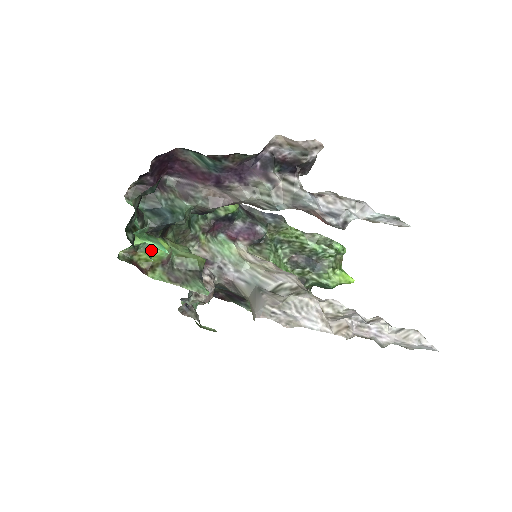
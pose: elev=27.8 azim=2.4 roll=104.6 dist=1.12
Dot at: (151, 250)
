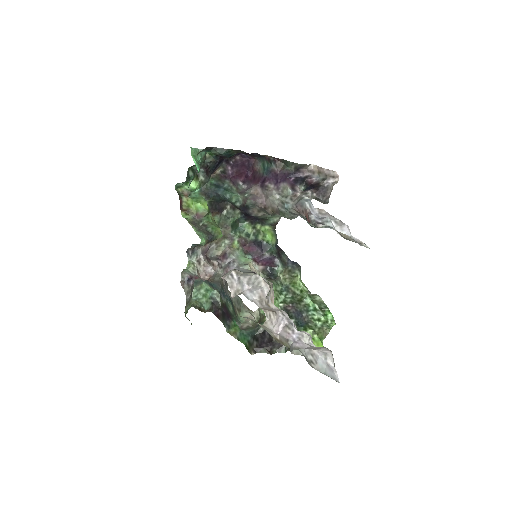
Dot at: (196, 201)
